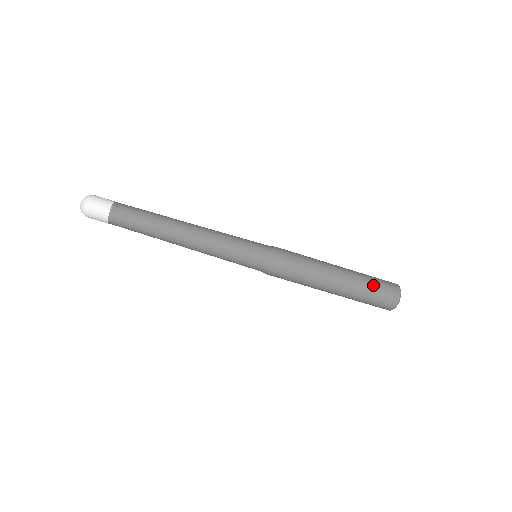
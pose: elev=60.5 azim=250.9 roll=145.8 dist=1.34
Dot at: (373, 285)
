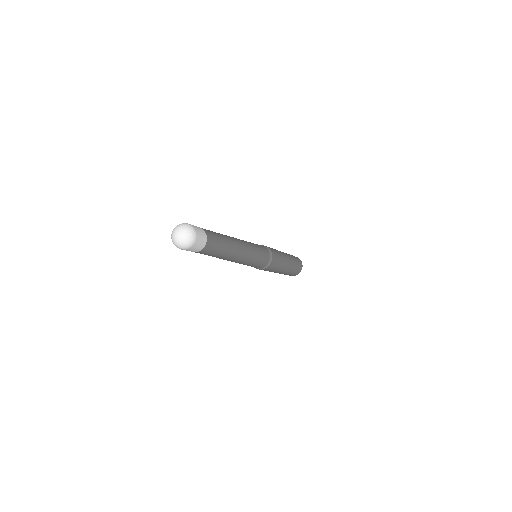
Dot at: occluded
